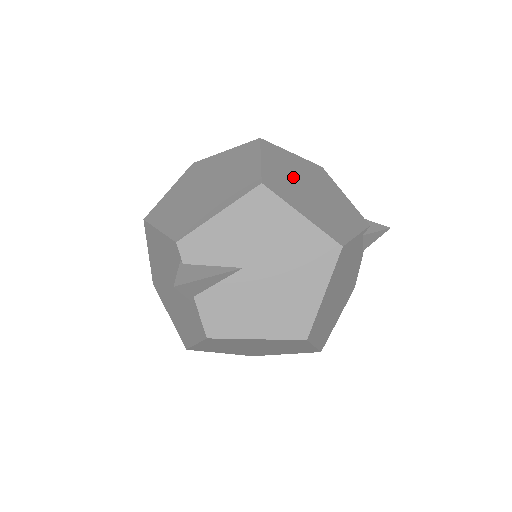
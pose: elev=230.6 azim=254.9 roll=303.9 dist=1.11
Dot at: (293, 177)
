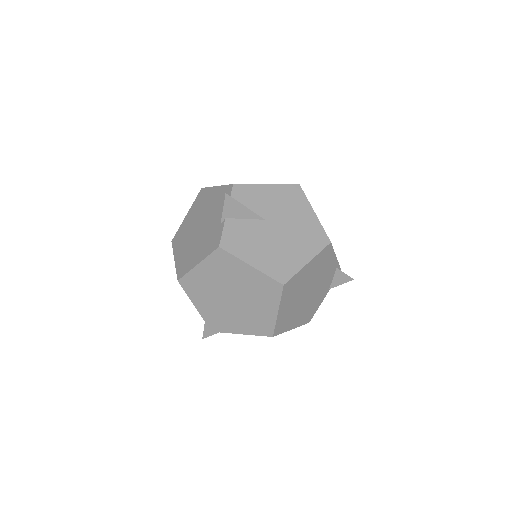
Dot at: occluded
